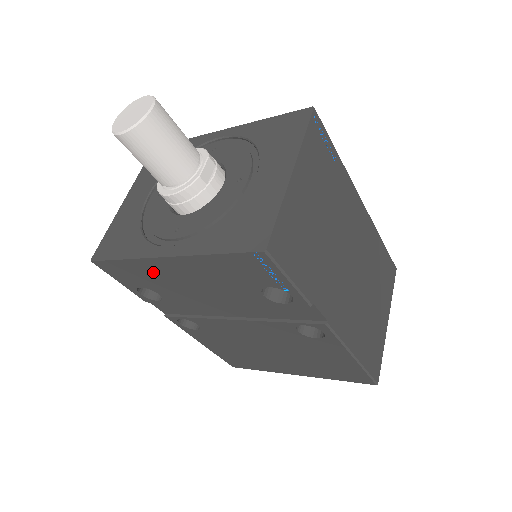
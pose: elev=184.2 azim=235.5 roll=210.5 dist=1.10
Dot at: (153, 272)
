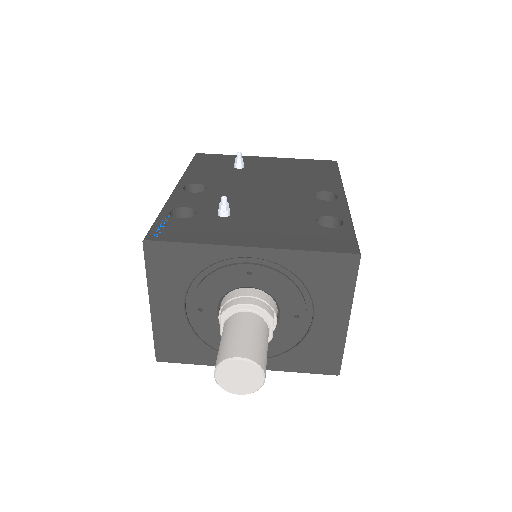
Dot at: occluded
